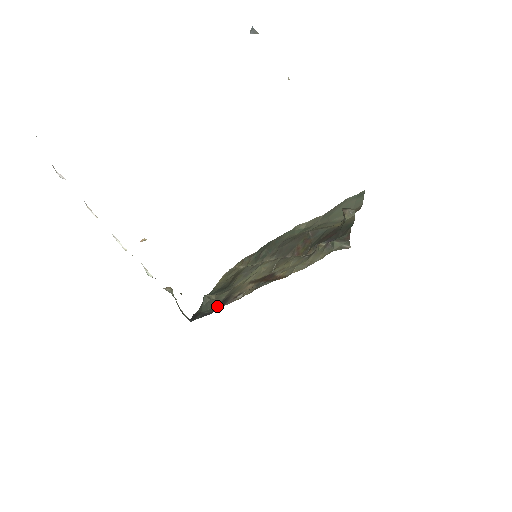
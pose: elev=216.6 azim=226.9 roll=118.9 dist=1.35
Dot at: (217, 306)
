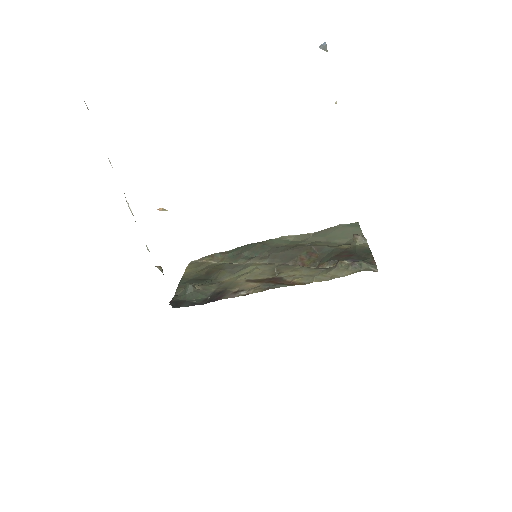
Dot at: (208, 297)
